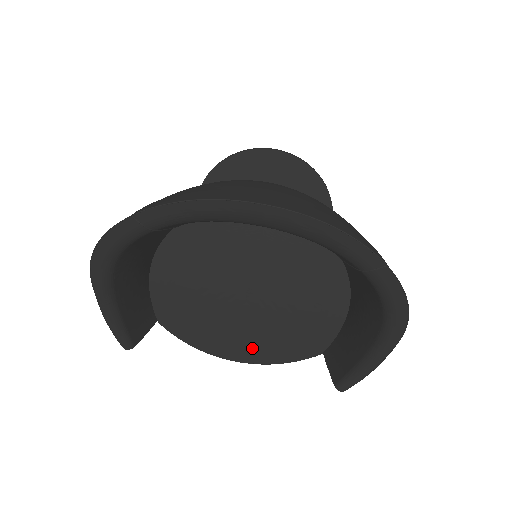
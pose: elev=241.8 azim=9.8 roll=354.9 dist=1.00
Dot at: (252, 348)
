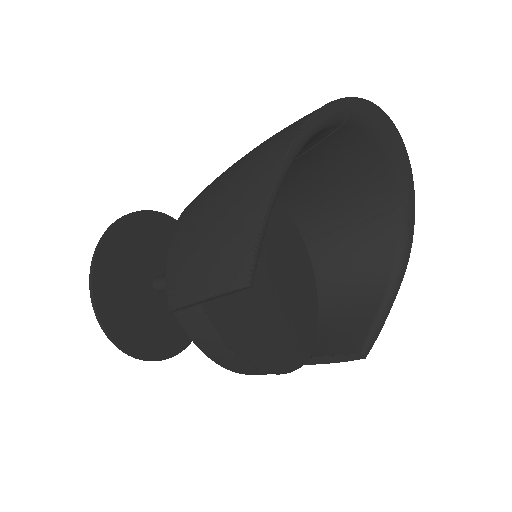
Dot at: (273, 350)
